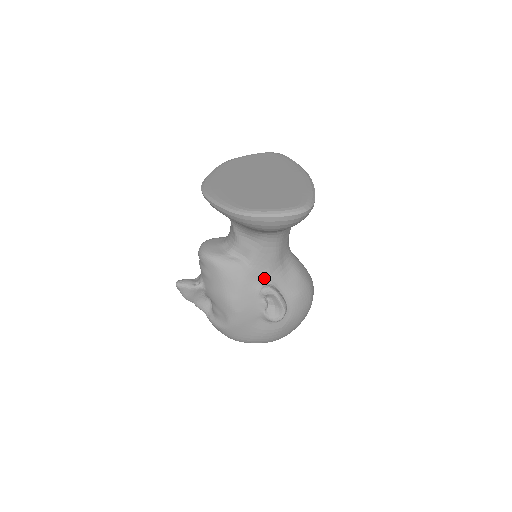
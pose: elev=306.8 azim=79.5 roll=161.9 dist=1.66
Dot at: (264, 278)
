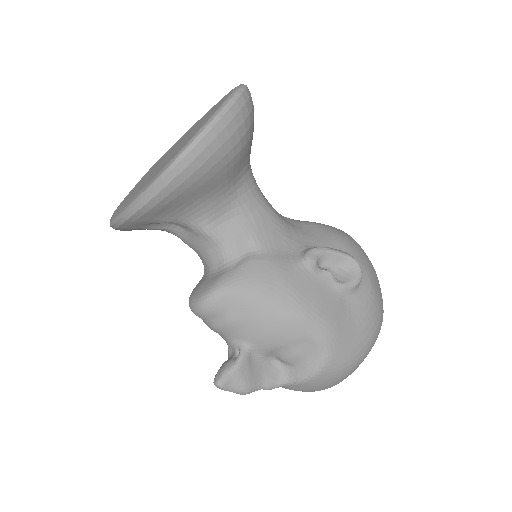
Dot at: (292, 250)
